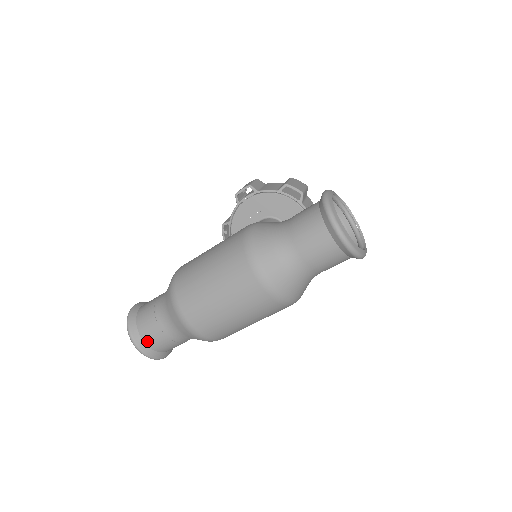
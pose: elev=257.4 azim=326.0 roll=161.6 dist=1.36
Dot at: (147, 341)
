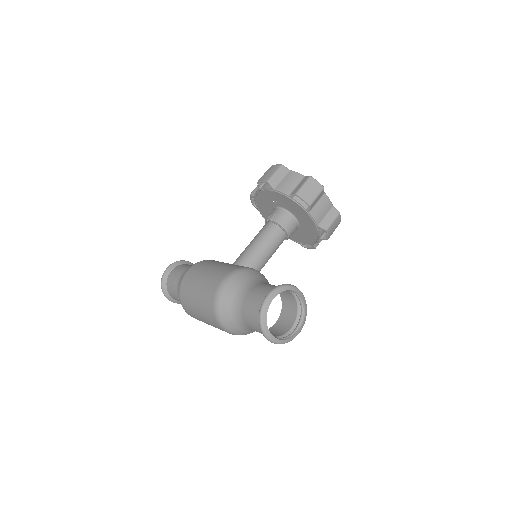
Dot at: (173, 298)
